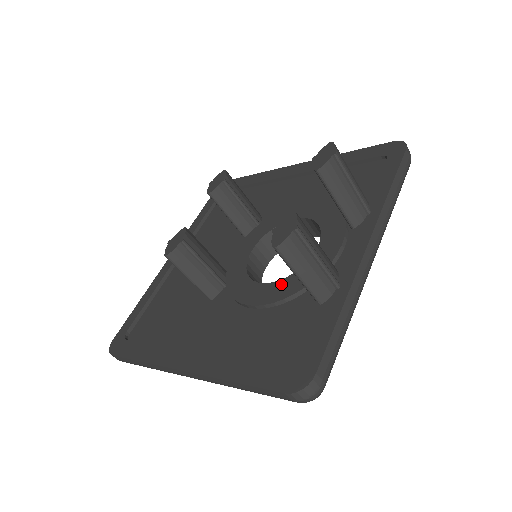
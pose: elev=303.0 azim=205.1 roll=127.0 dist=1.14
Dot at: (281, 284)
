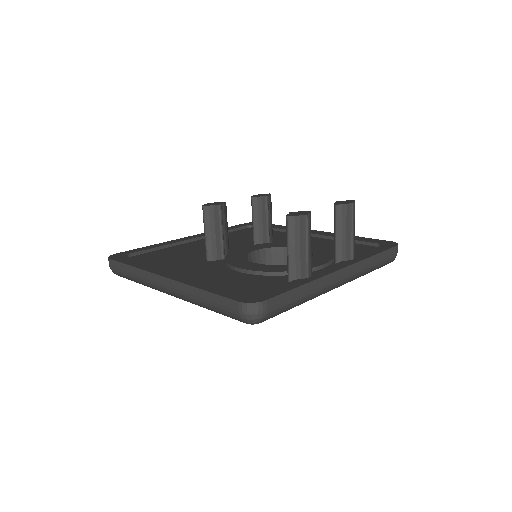
Dot at: (268, 266)
